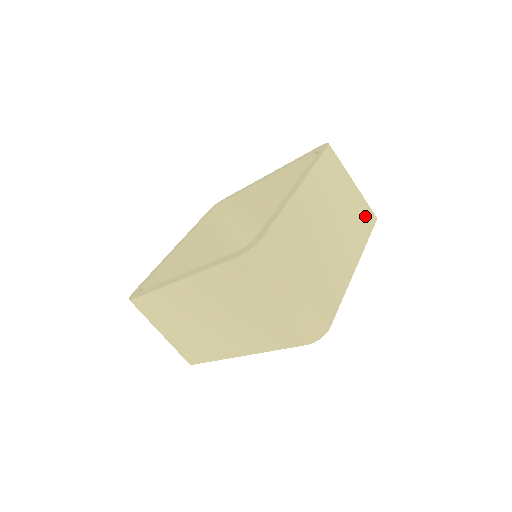
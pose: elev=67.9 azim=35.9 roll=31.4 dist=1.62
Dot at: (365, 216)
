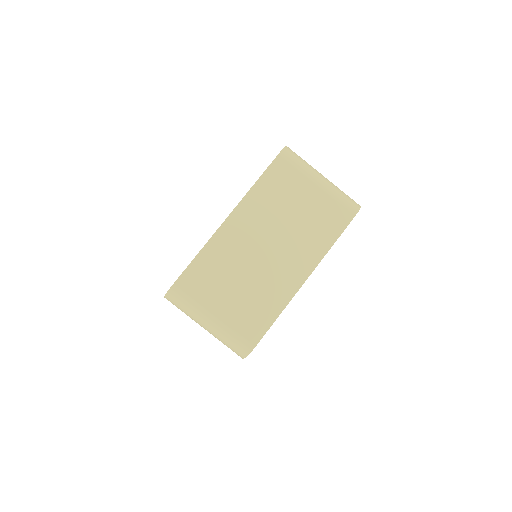
Dot at: (333, 217)
